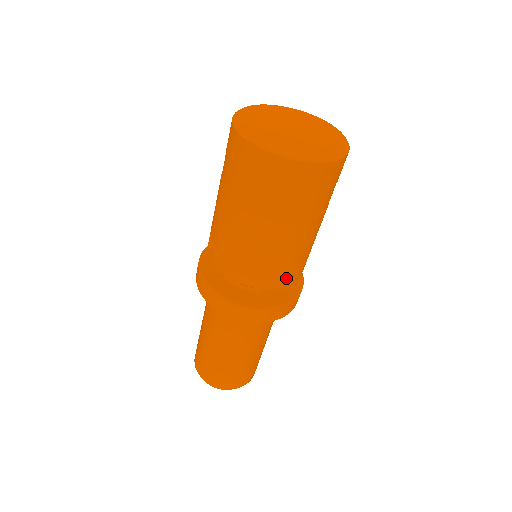
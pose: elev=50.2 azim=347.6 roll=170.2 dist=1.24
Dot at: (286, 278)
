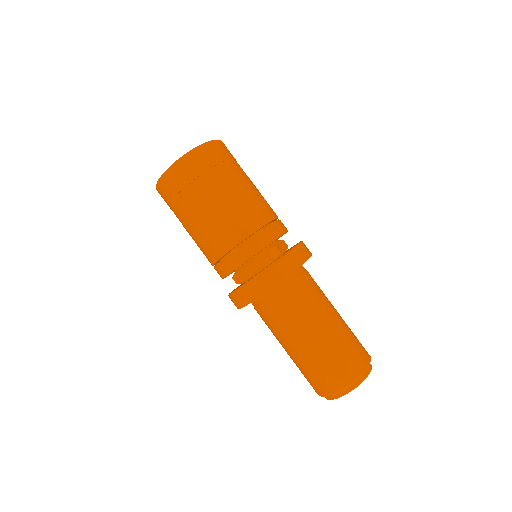
Dot at: (278, 224)
